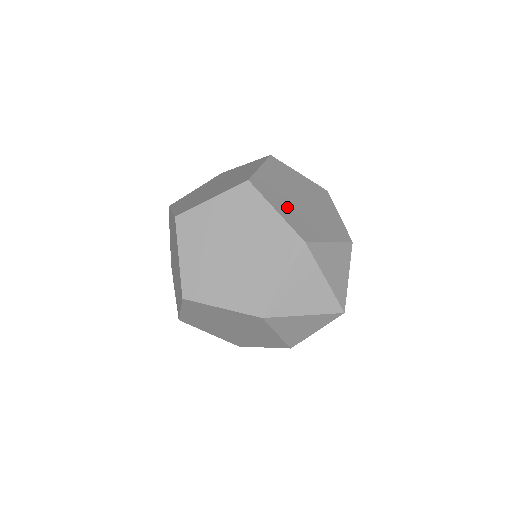
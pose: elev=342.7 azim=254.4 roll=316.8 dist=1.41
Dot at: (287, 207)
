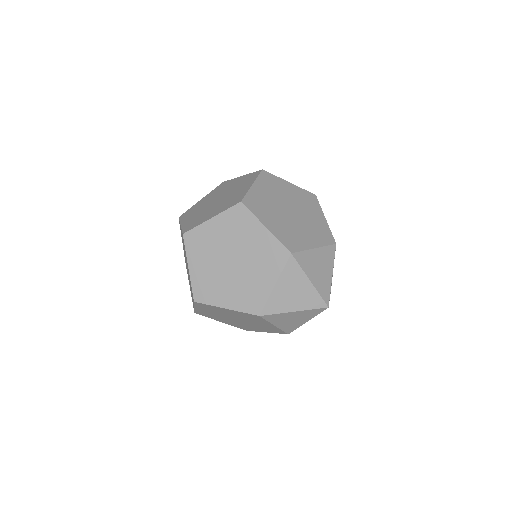
Dot at: (276, 221)
